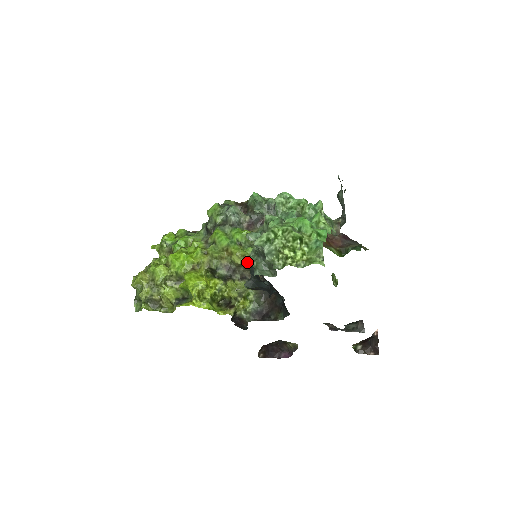
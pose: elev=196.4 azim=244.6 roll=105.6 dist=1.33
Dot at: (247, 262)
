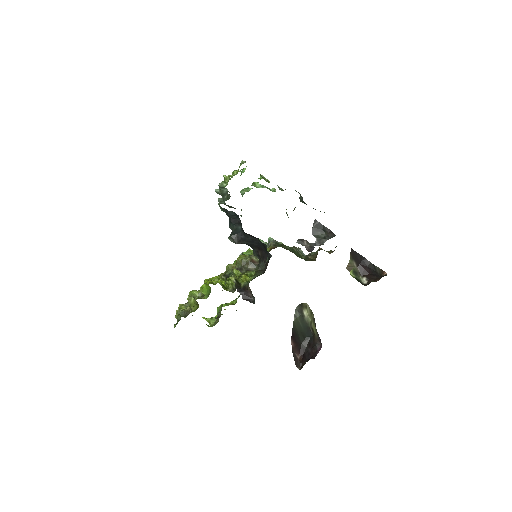
Dot at: (248, 259)
